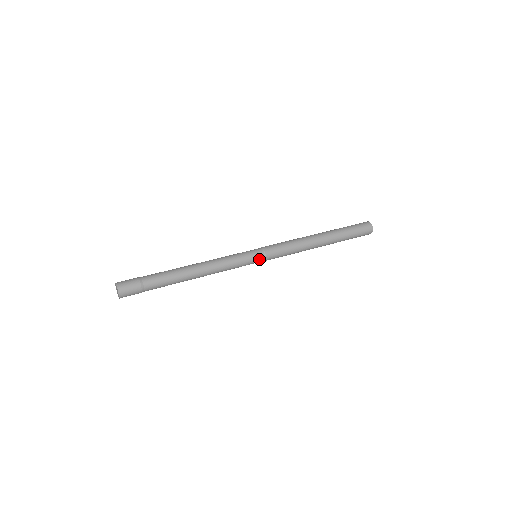
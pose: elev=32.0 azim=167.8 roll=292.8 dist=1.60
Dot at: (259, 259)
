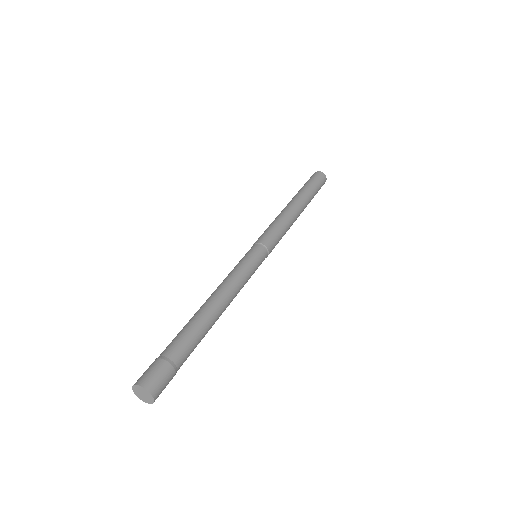
Dot at: (260, 252)
